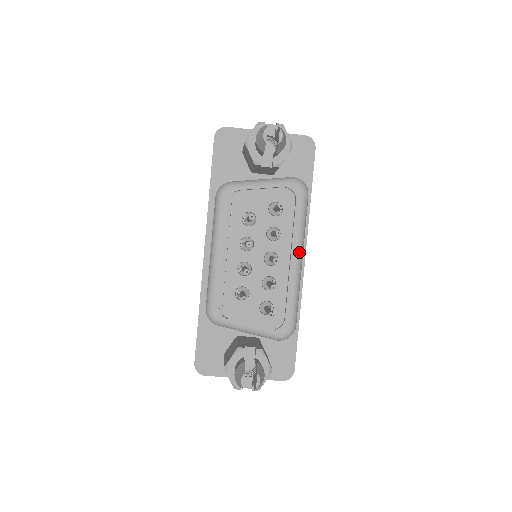
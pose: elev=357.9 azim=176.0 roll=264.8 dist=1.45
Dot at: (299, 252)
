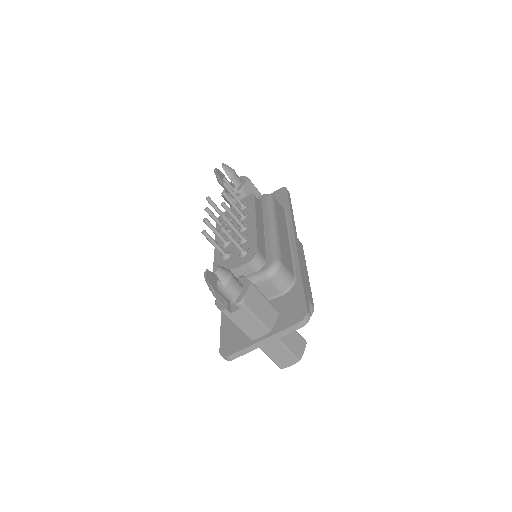
Dot at: (270, 221)
